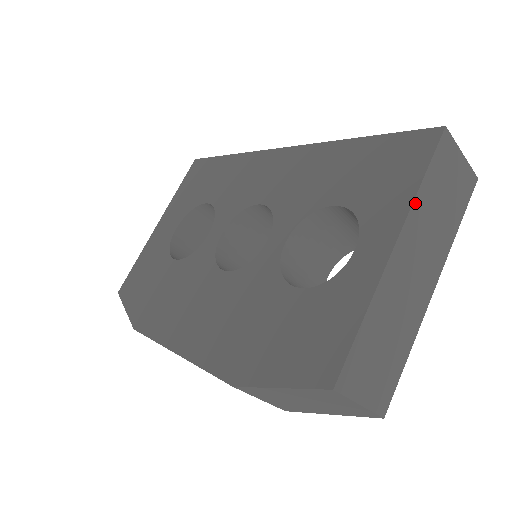
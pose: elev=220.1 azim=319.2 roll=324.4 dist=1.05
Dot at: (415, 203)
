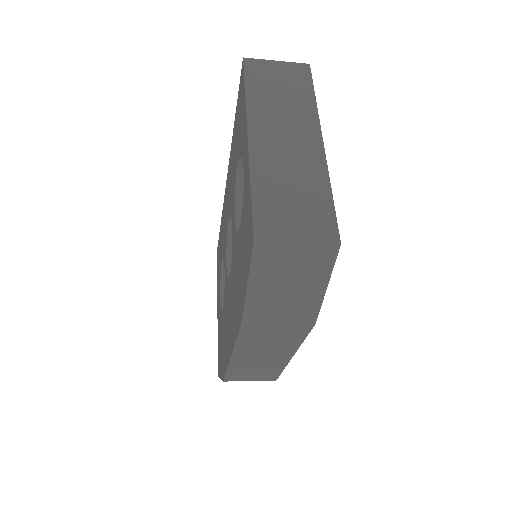
Dot at: (249, 106)
